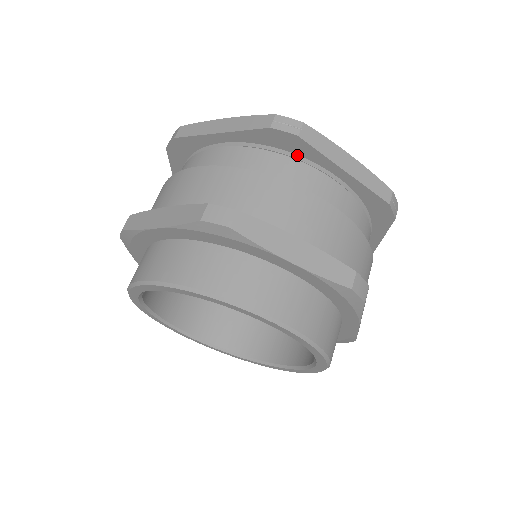
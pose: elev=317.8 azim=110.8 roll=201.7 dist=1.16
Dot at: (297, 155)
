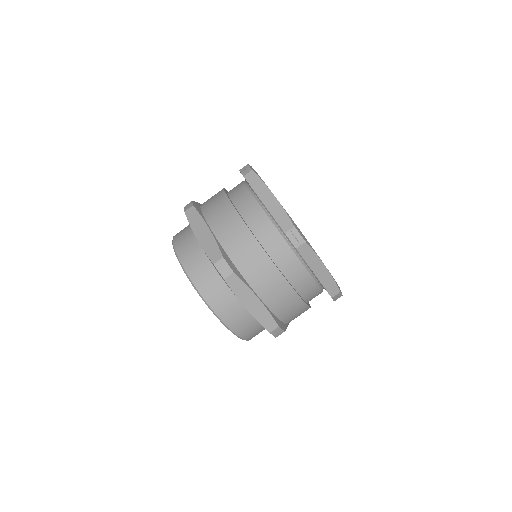
Dot at: (295, 248)
